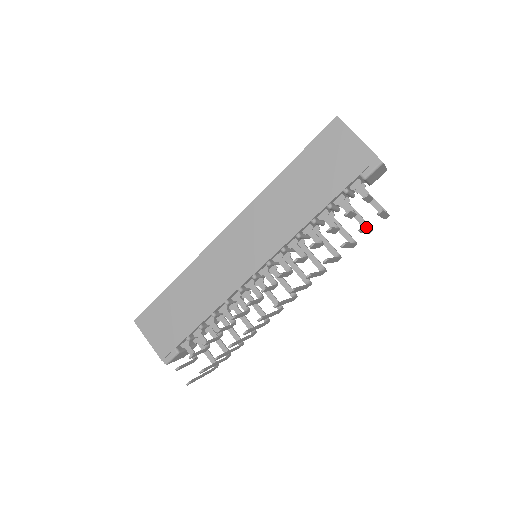
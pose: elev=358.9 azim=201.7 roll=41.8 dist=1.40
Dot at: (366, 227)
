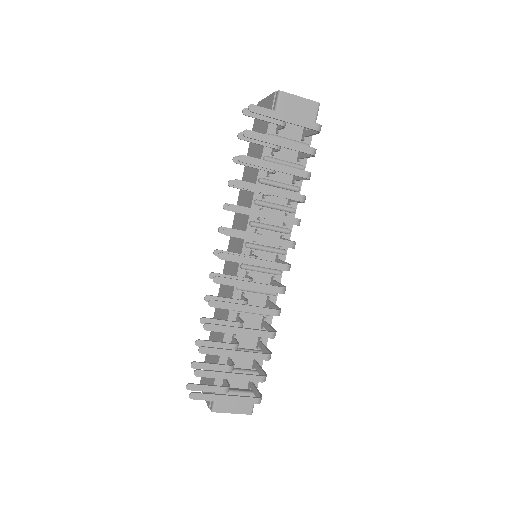
Dot at: (261, 134)
